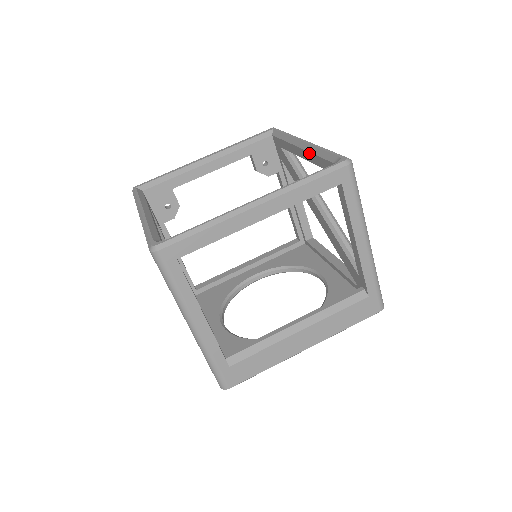
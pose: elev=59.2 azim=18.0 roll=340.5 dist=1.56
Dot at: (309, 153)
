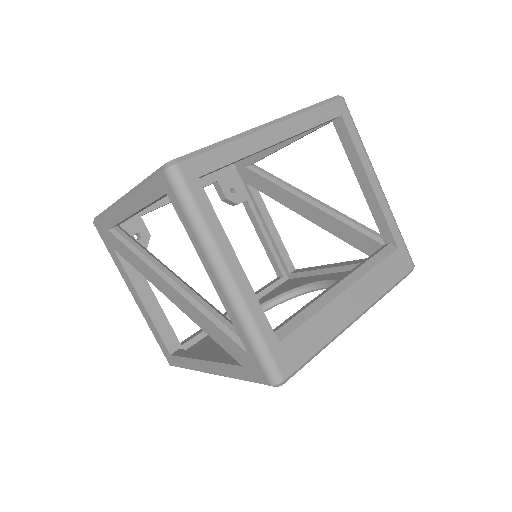
Dot at: occluded
